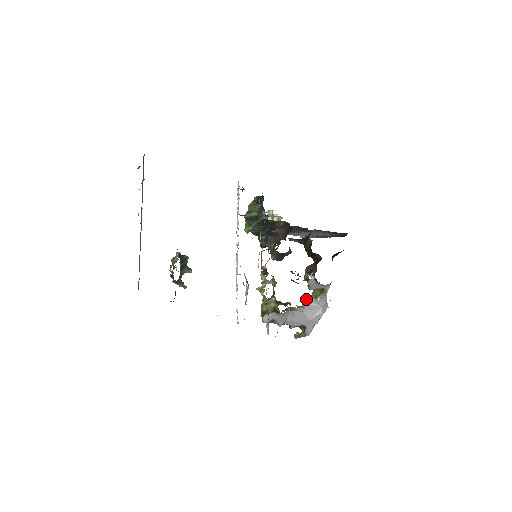
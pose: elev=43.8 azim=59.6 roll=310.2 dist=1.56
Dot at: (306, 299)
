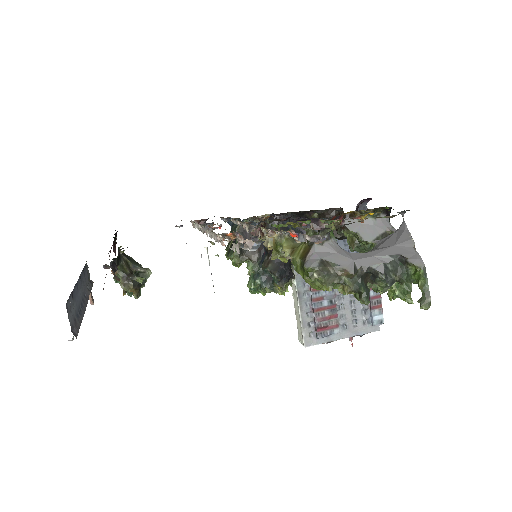
Dot at: (372, 249)
